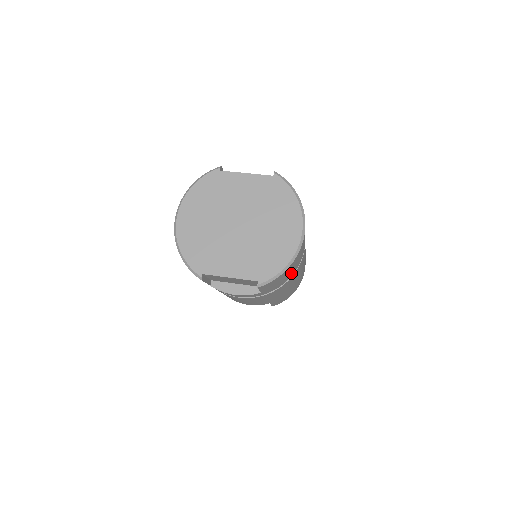
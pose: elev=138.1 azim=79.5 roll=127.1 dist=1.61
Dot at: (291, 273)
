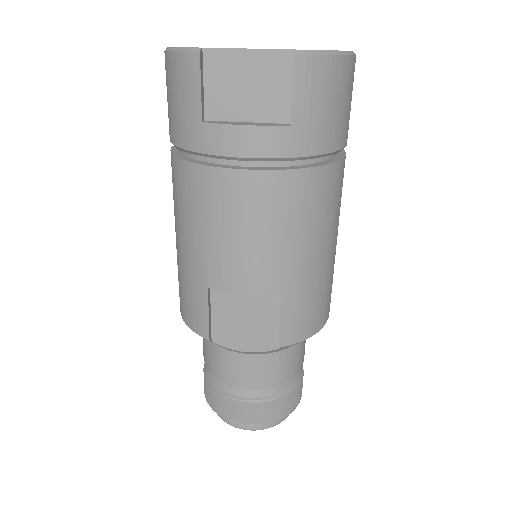
Dot at: (335, 130)
